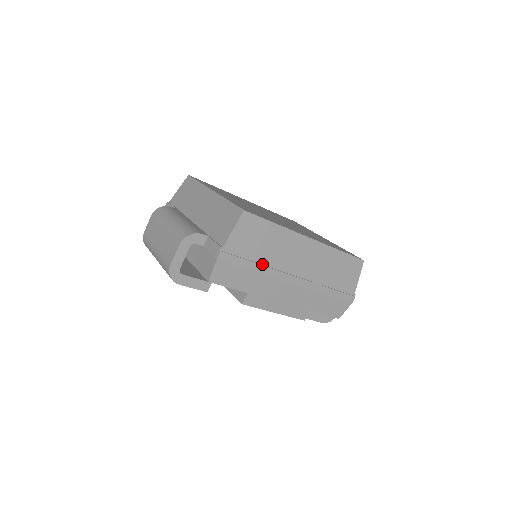
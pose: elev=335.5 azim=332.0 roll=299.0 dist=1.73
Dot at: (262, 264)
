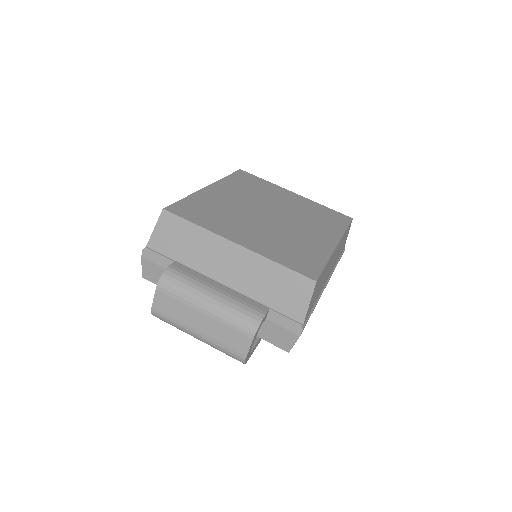
Dot at: (316, 301)
